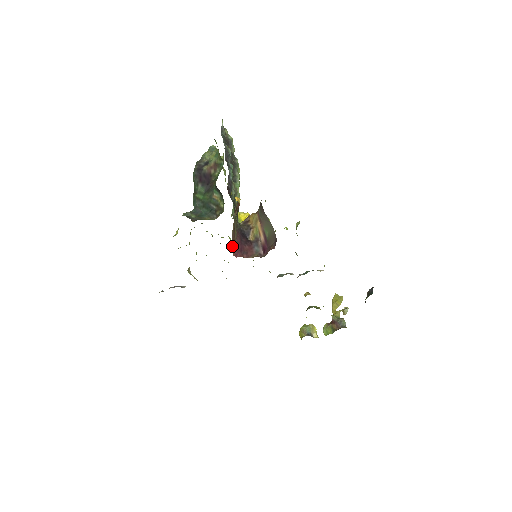
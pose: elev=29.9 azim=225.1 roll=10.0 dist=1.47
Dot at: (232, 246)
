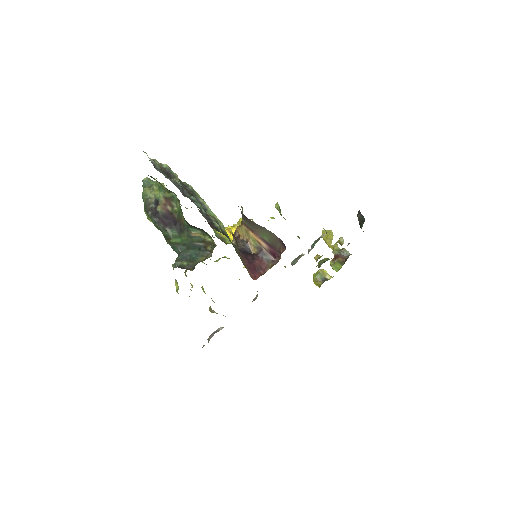
Dot at: occluded
